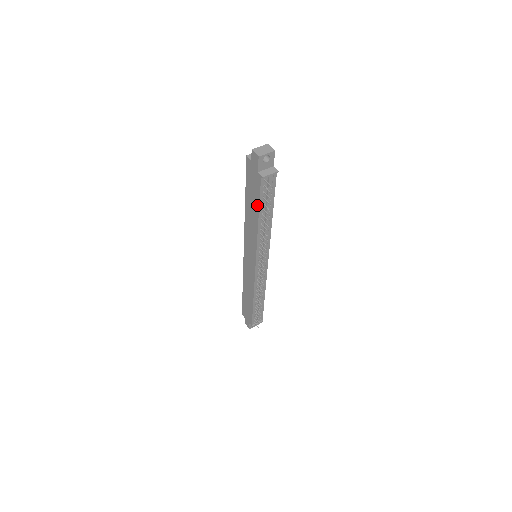
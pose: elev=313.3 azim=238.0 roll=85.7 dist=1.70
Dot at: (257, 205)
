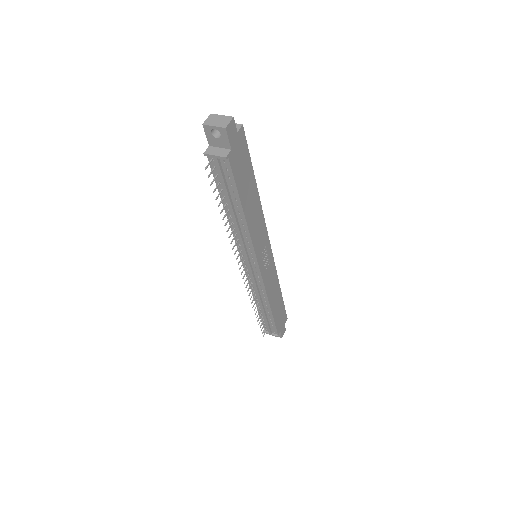
Dot at: occluded
